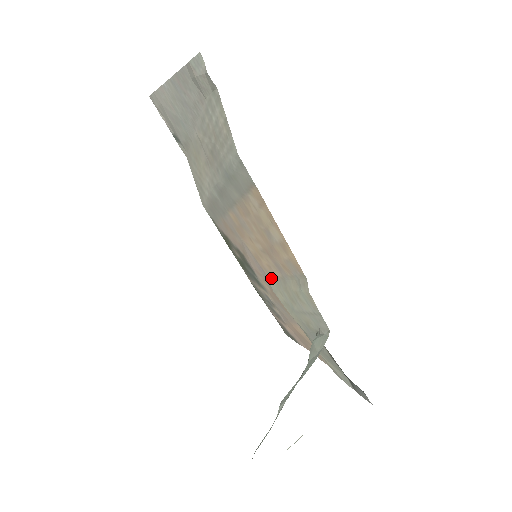
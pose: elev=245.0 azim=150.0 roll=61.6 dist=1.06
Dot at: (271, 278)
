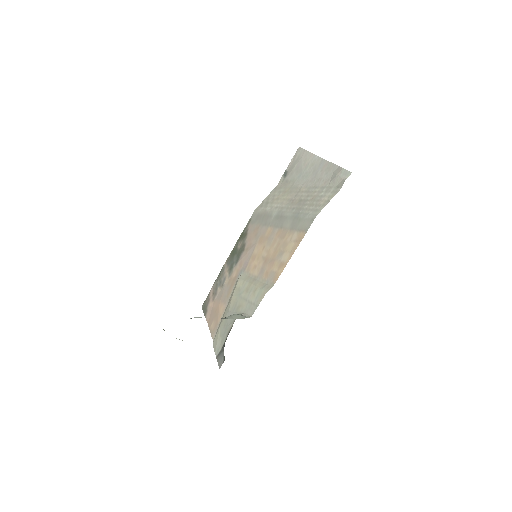
Dot at: (247, 272)
